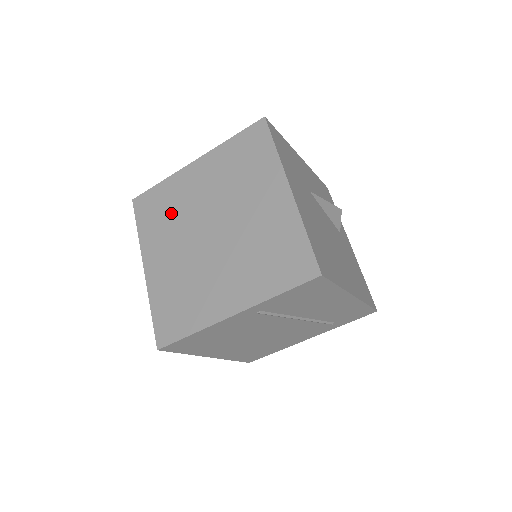
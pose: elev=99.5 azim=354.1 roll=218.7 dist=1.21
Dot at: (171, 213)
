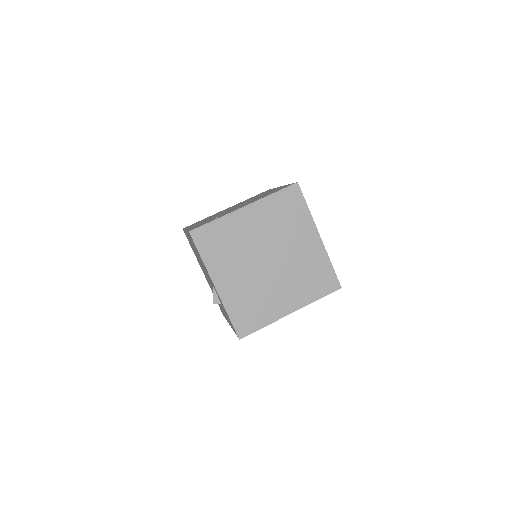
Dot at: (232, 246)
